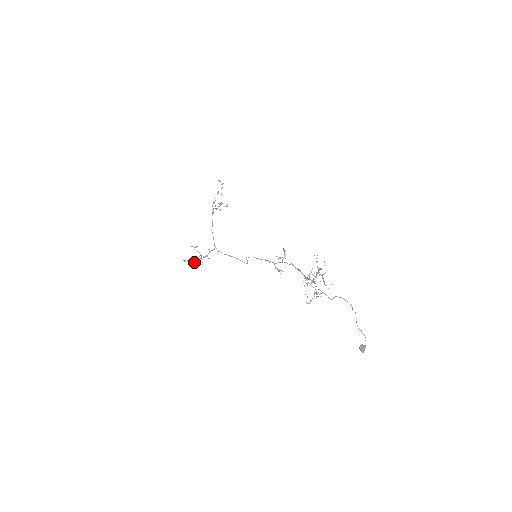
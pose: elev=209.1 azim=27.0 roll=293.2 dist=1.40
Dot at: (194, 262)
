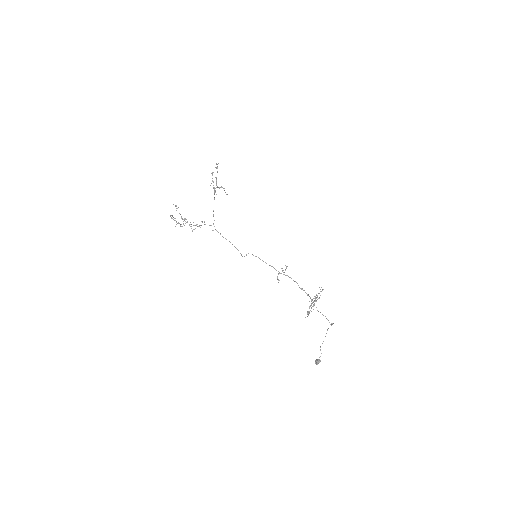
Dot at: (178, 222)
